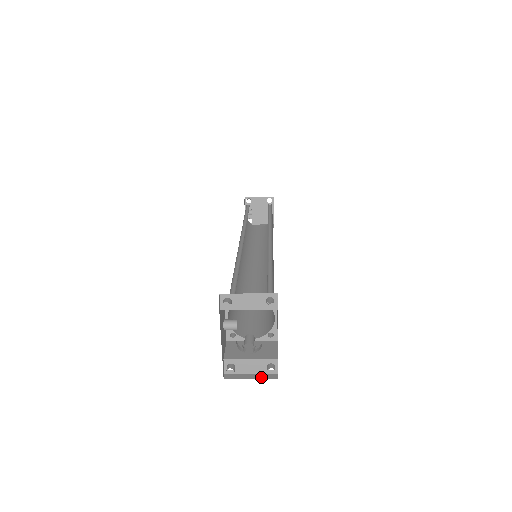
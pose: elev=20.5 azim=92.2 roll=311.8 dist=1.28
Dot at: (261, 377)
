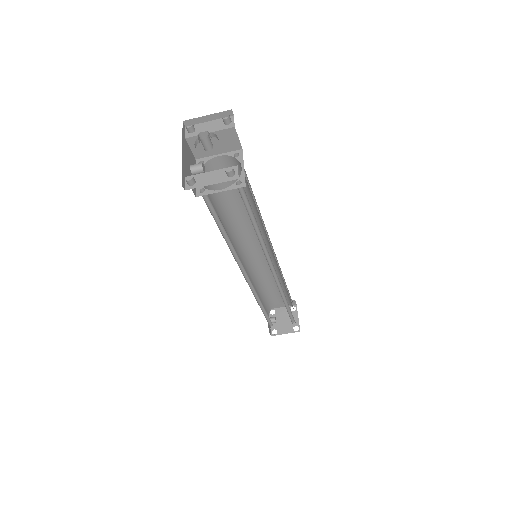
Dot at: (220, 178)
